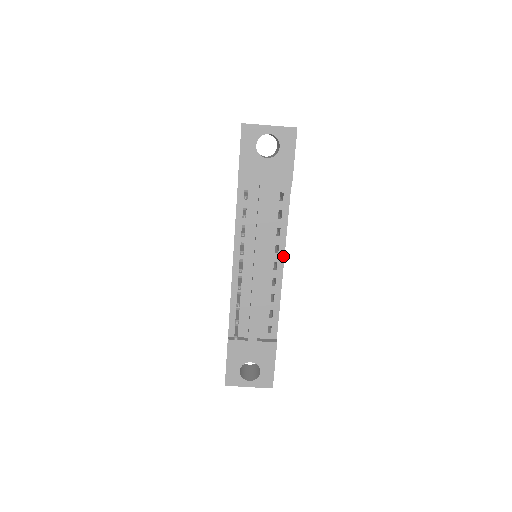
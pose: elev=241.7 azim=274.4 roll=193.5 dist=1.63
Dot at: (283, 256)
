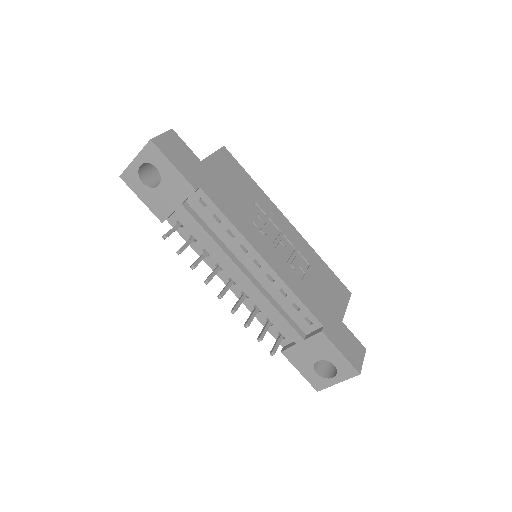
Dot at: (254, 251)
